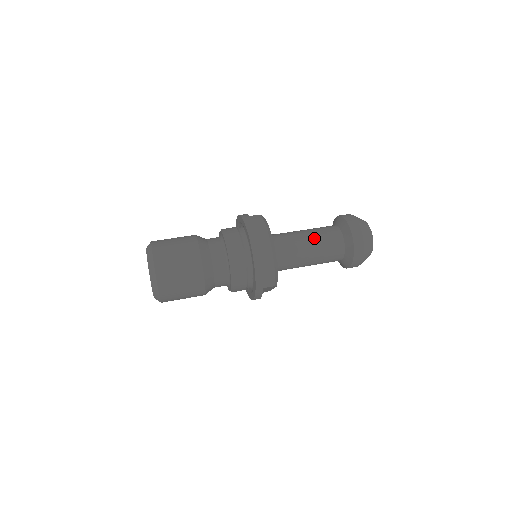
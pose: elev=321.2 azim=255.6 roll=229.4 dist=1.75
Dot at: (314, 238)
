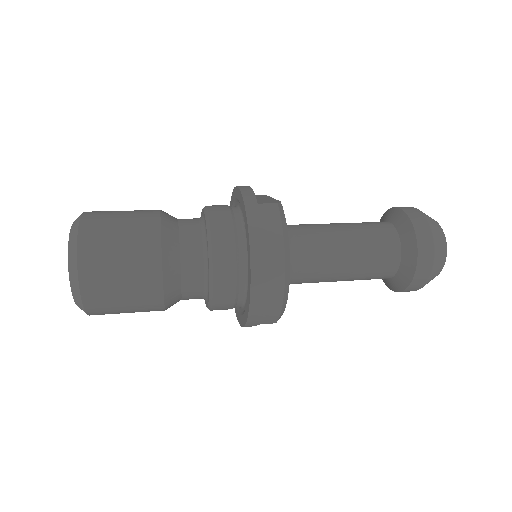
Dot at: (355, 250)
